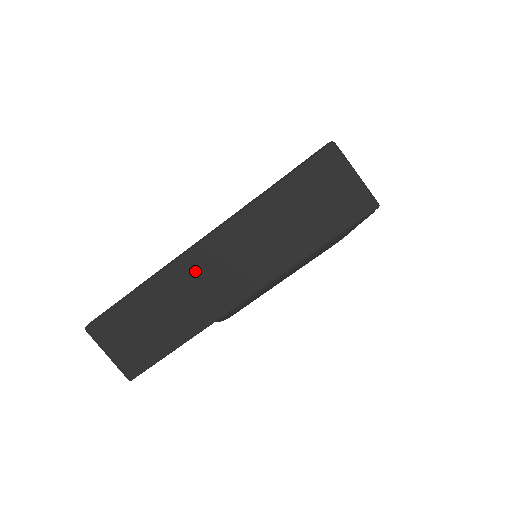
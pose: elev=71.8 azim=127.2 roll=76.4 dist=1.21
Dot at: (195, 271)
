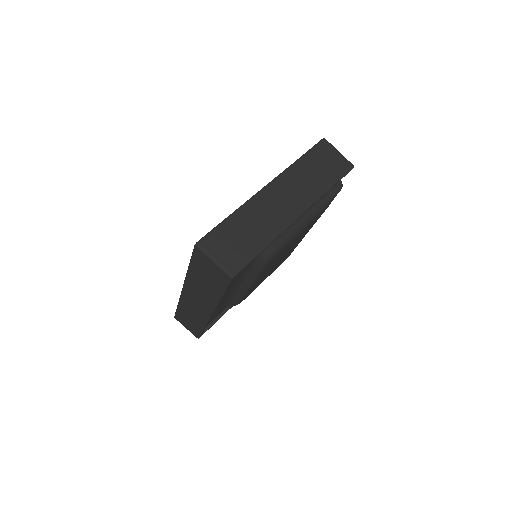
Dot at: (266, 202)
